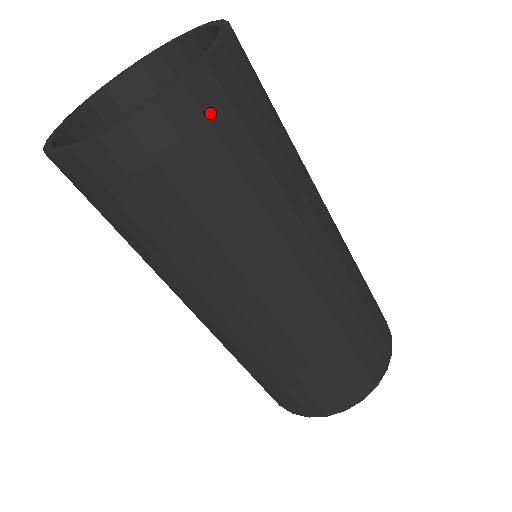
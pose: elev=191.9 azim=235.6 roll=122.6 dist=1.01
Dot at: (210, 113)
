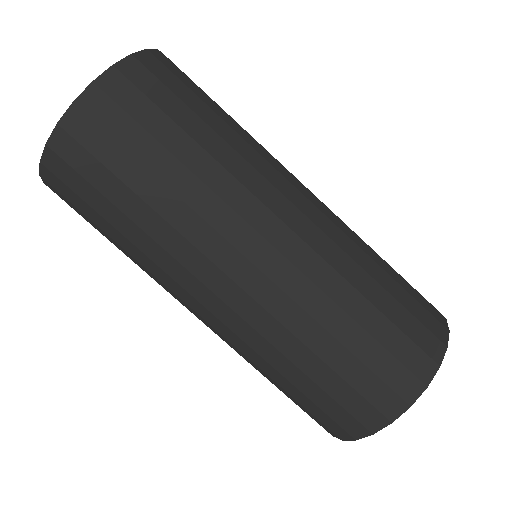
Dot at: (142, 87)
